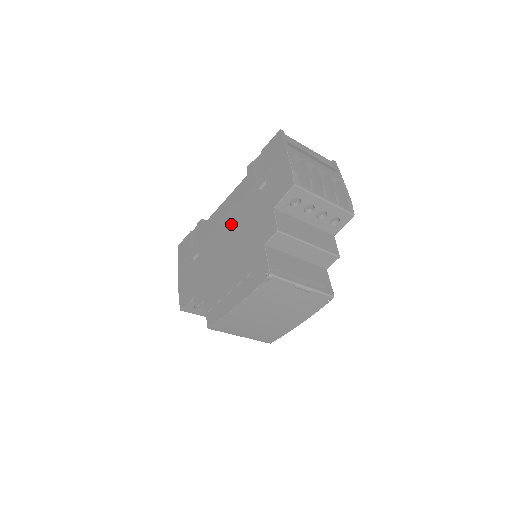
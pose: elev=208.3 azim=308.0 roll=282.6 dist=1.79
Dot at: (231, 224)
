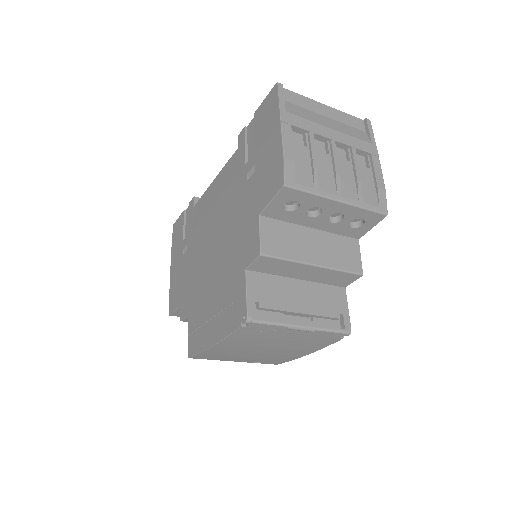
Dot at: (217, 219)
